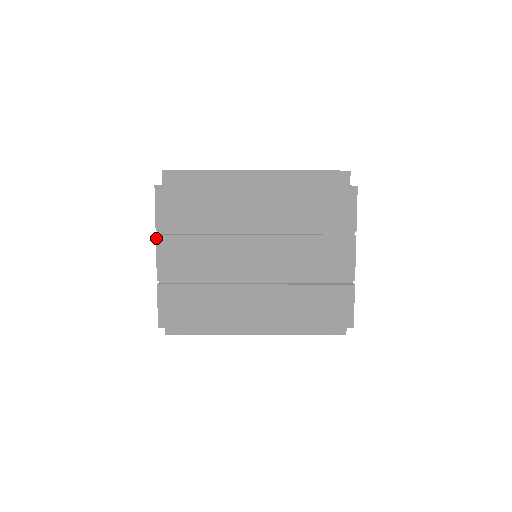
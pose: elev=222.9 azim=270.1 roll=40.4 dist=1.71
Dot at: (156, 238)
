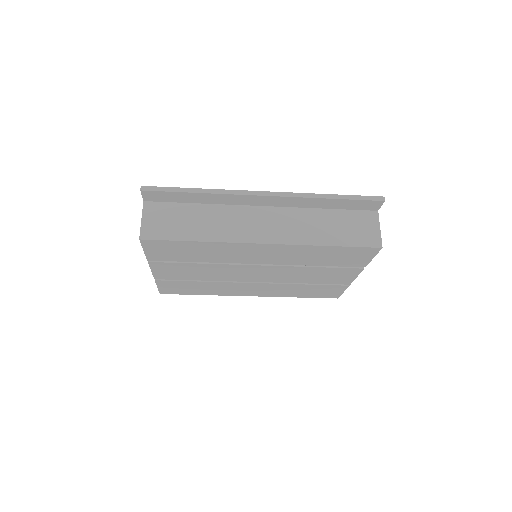
Dot at: (148, 263)
